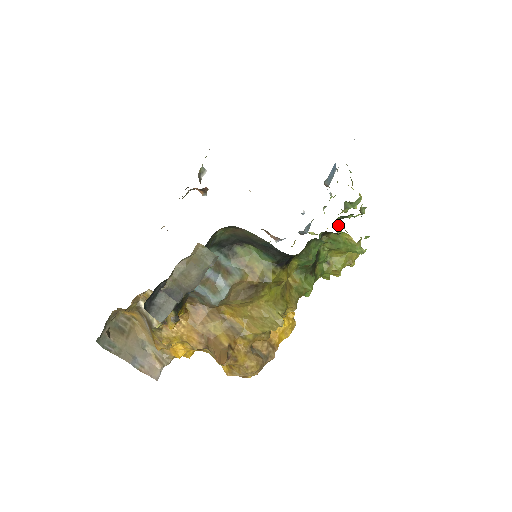
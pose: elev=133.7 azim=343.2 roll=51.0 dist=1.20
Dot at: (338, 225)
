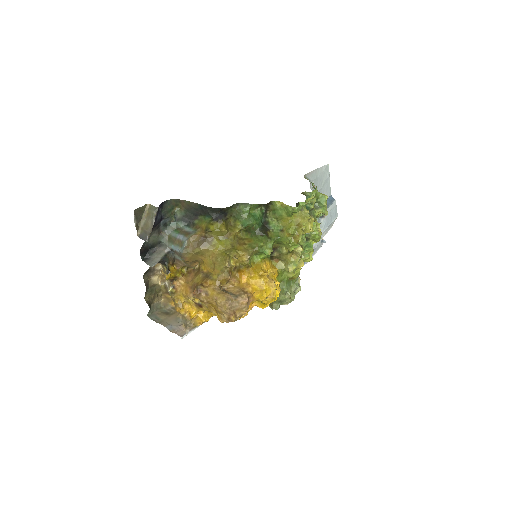
Dot at: occluded
